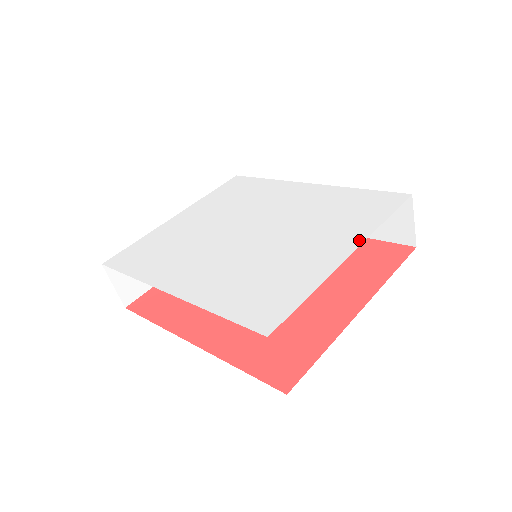
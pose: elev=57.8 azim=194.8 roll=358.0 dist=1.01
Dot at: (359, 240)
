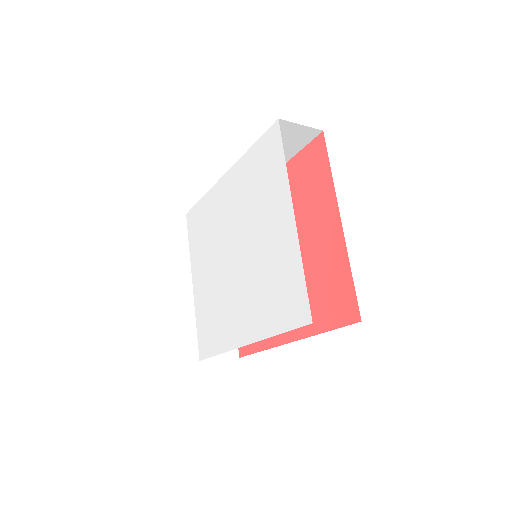
Dot at: (288, 196)
